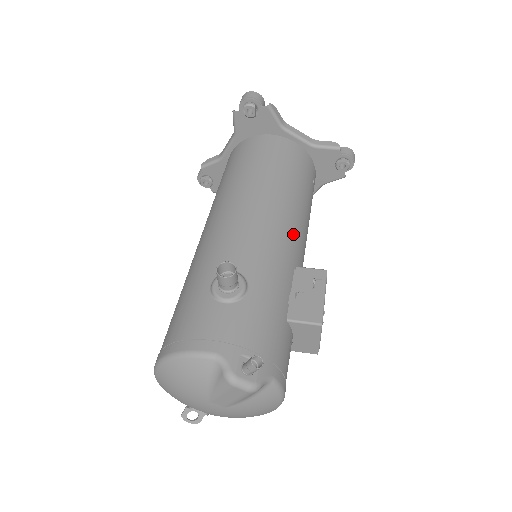
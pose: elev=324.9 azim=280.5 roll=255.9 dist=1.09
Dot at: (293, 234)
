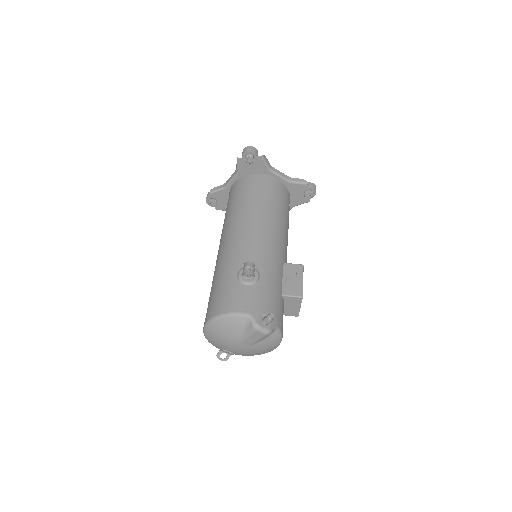
Dot at: (281, 242)
